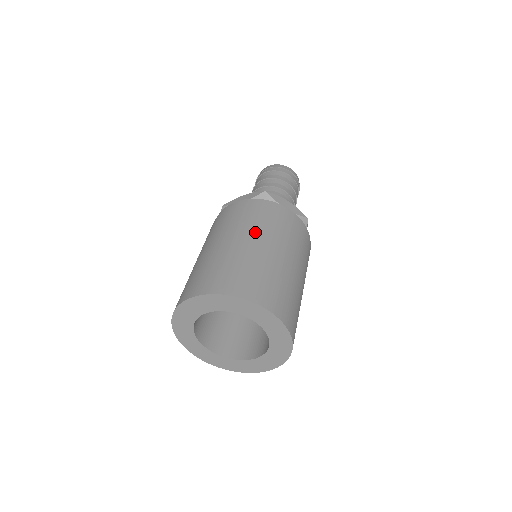
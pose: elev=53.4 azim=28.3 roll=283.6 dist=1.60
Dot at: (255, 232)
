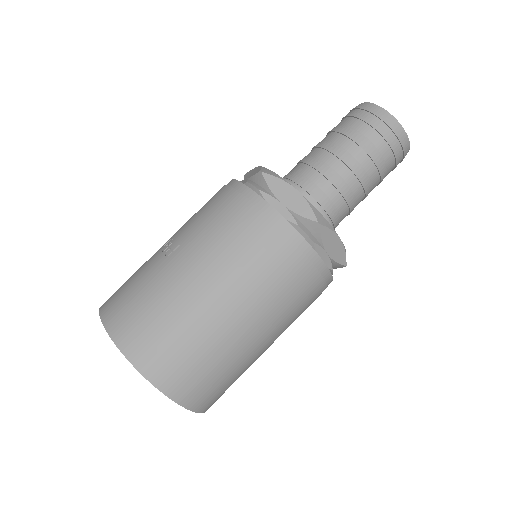
Dot at: (250, 300)
